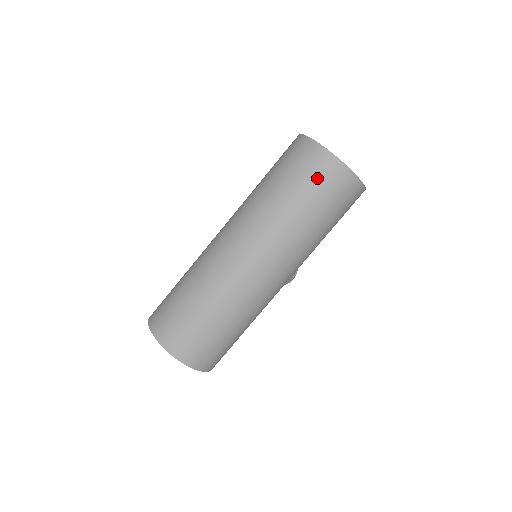
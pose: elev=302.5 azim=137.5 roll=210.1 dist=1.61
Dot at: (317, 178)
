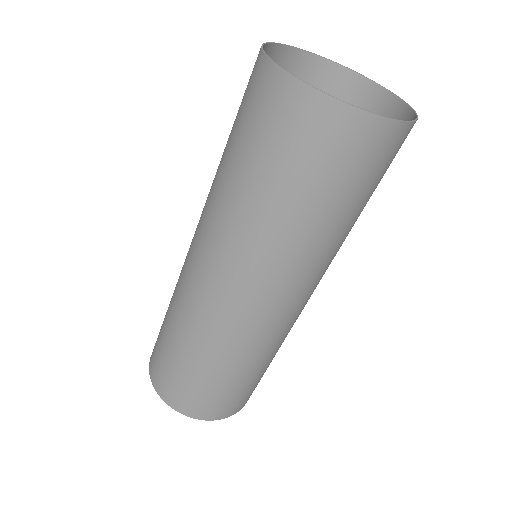
Dot at: (354, 167)
